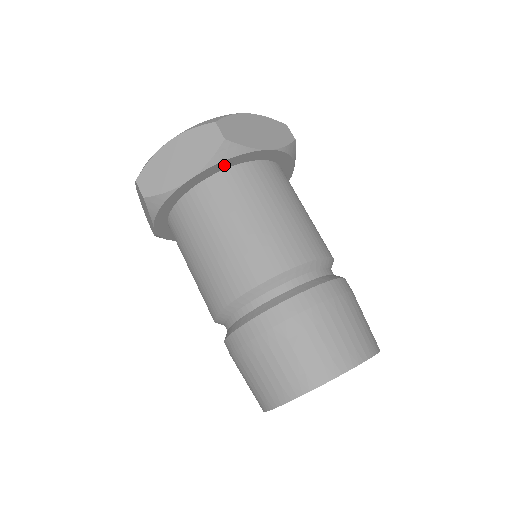
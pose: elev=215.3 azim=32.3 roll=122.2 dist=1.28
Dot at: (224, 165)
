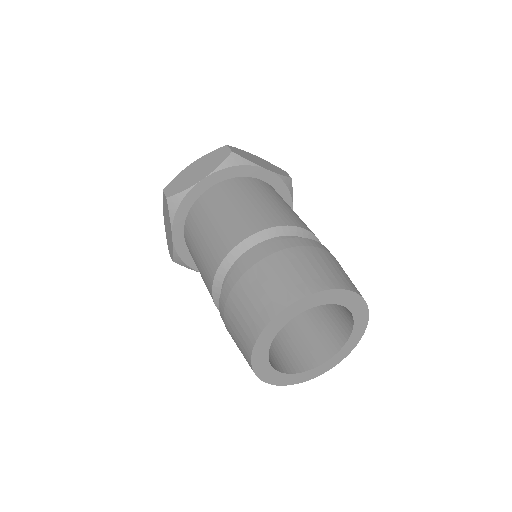
Dot at: (183, 212)
